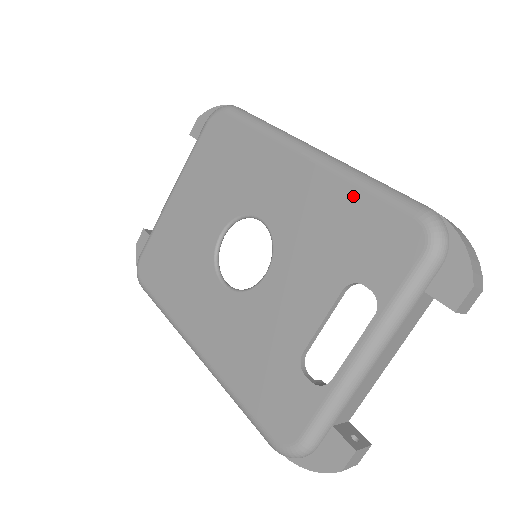
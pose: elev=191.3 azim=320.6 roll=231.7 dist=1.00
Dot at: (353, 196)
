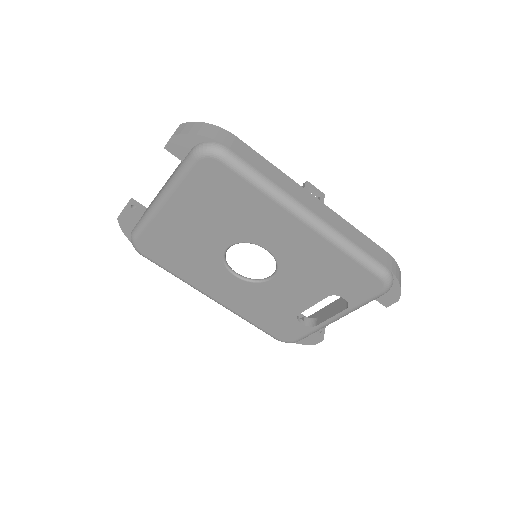
Dot at: (343, 259)
